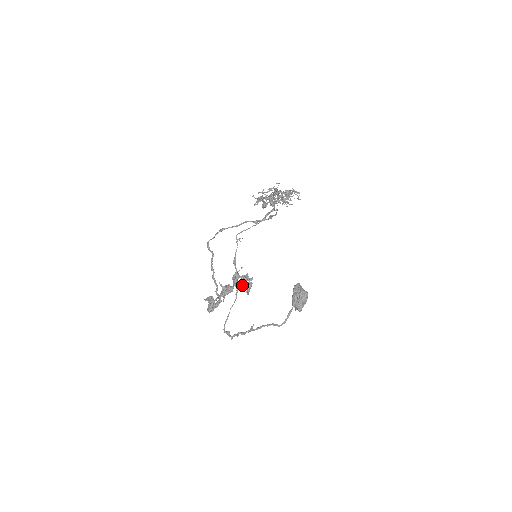
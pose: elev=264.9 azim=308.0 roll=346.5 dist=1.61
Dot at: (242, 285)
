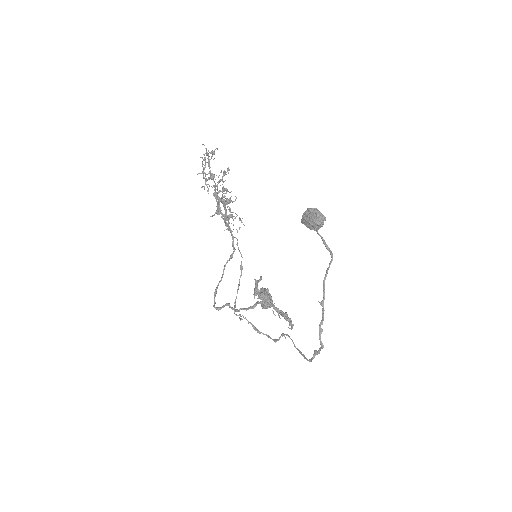
Dot at: (279, 317)
